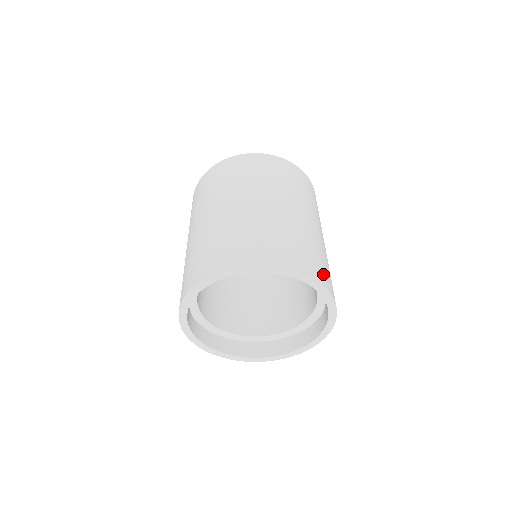
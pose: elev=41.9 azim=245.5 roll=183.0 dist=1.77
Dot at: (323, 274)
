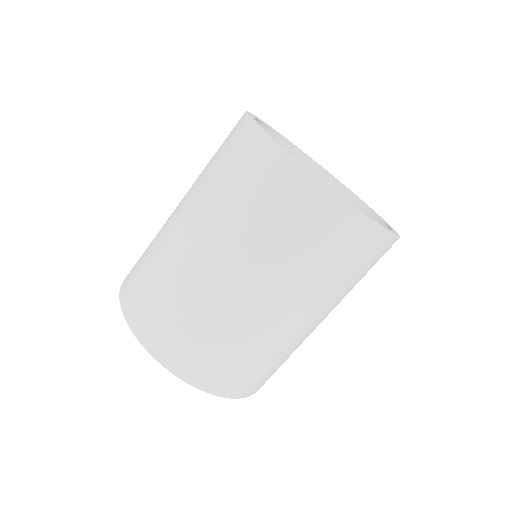
Dot at: occluded
